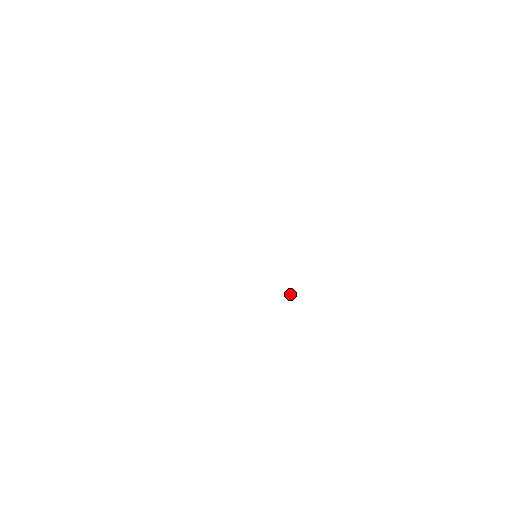
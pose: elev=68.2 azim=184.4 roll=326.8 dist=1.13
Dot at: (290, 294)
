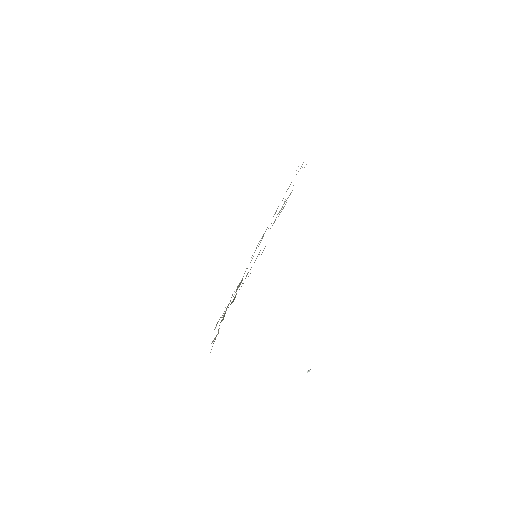
Dot at: (309, 370)
